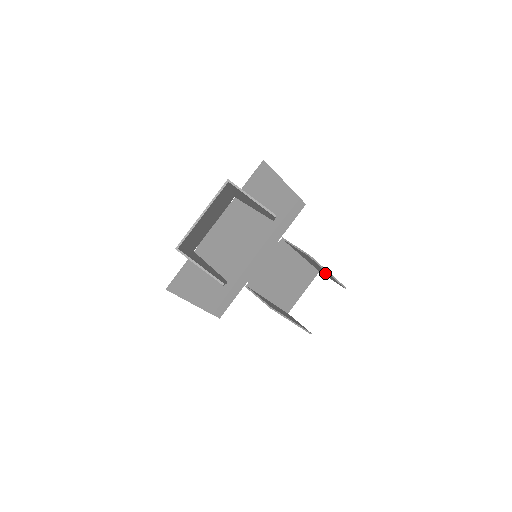
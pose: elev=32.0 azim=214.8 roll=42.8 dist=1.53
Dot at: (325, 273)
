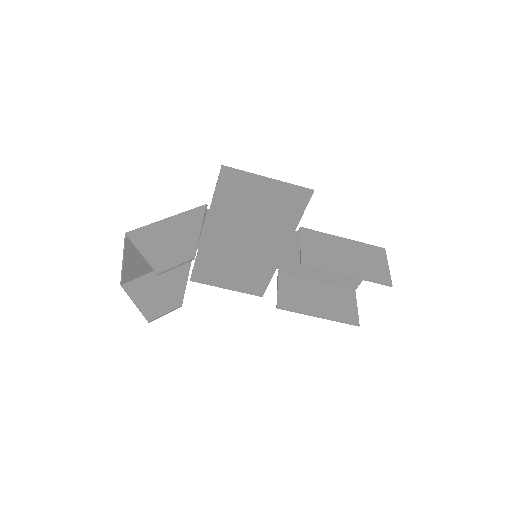
Dot at: (364, 266)
